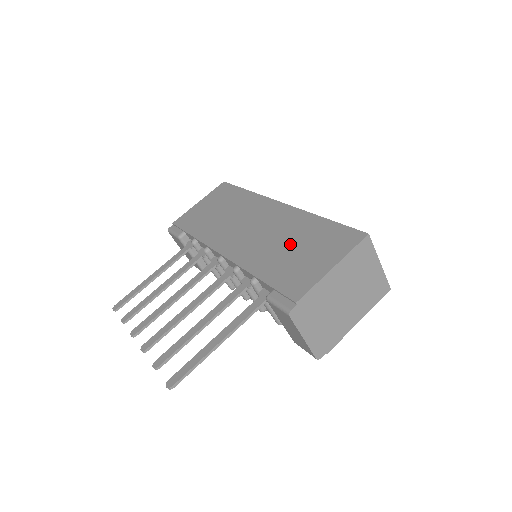
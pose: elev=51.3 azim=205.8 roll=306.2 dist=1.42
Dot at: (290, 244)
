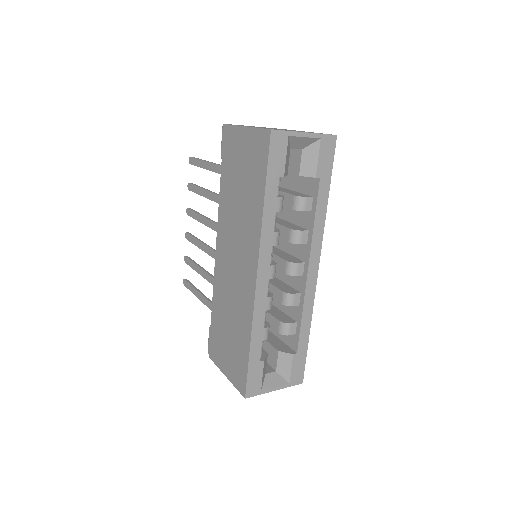
Dot at: (230, 324)
